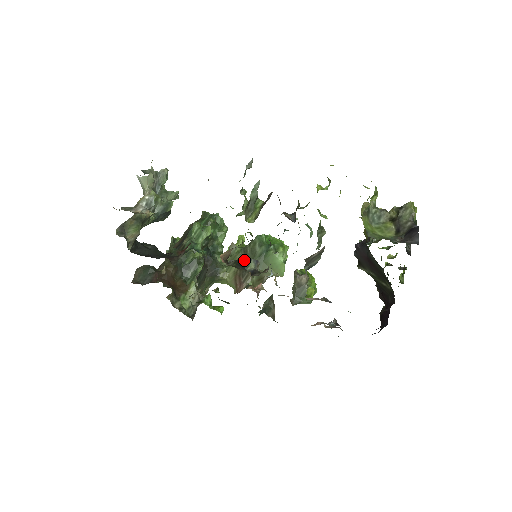
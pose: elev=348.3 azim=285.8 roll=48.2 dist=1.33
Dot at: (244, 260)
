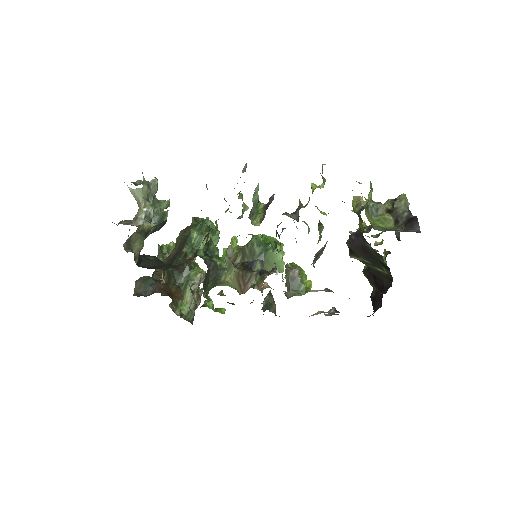
Dot at: (249, 262)
